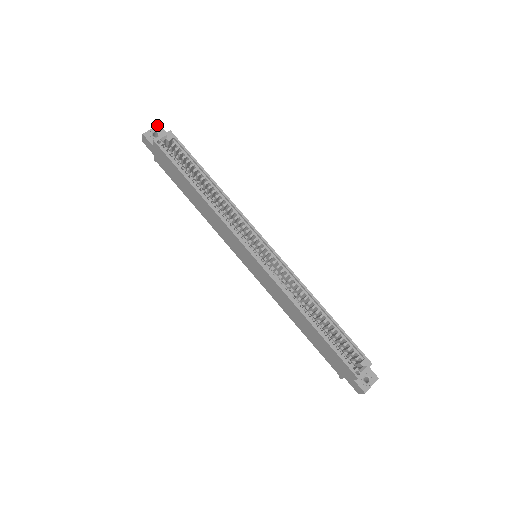
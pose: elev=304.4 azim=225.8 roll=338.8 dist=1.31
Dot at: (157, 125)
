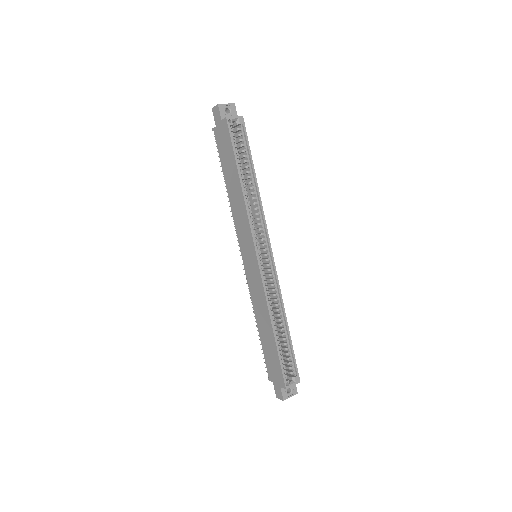
Dot at: (233, 103)
